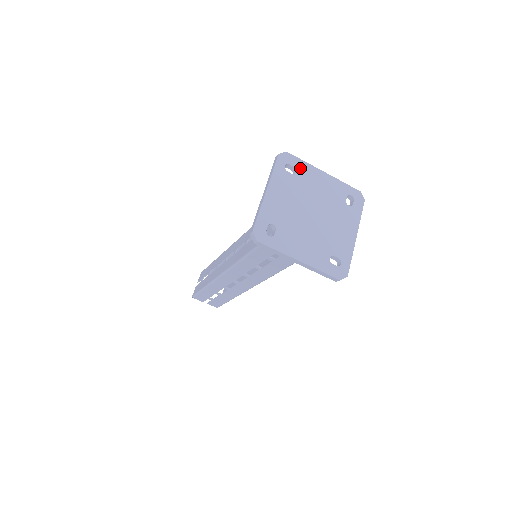
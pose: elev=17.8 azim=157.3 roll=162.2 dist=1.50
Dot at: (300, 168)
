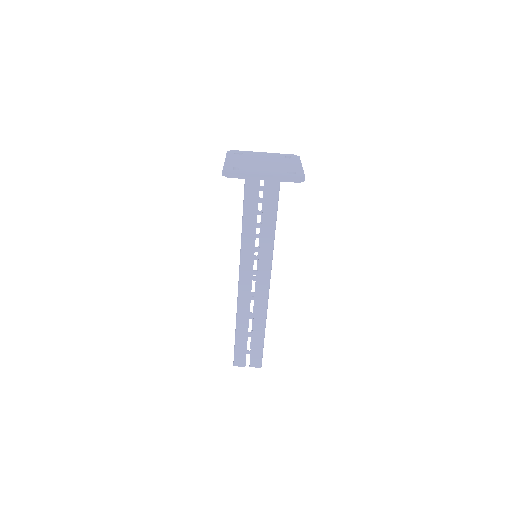
Dot at: (245, 153)
